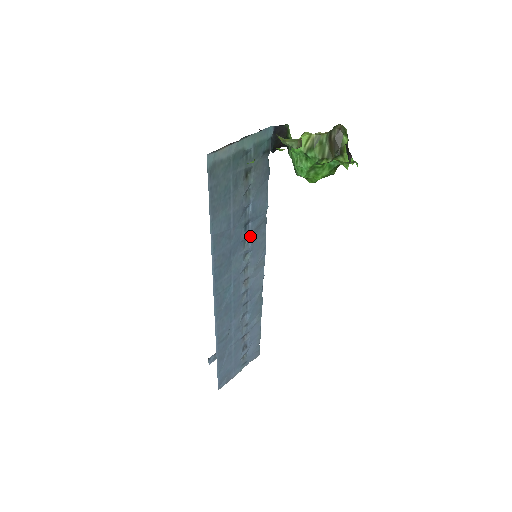
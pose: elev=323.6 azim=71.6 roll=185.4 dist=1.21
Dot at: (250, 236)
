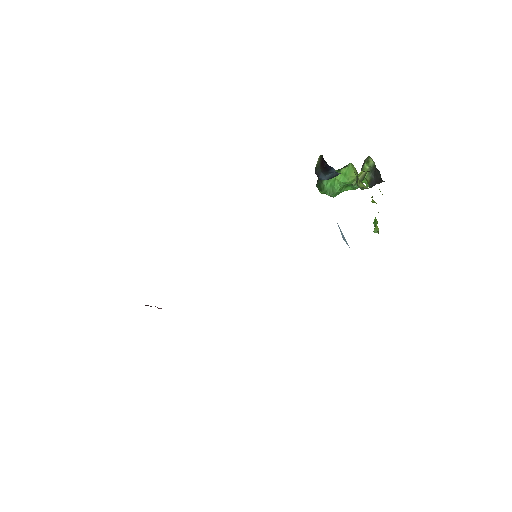
Dot at: occluded
